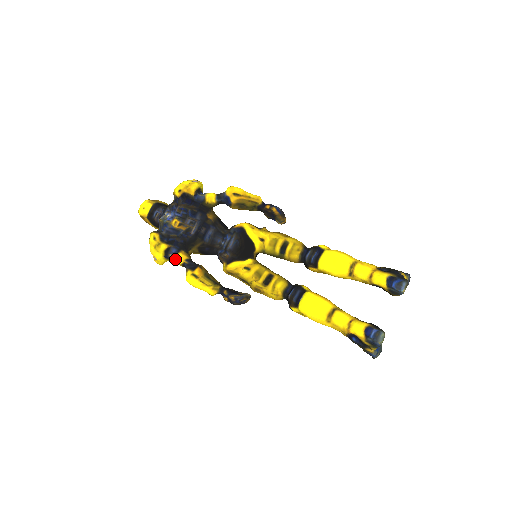
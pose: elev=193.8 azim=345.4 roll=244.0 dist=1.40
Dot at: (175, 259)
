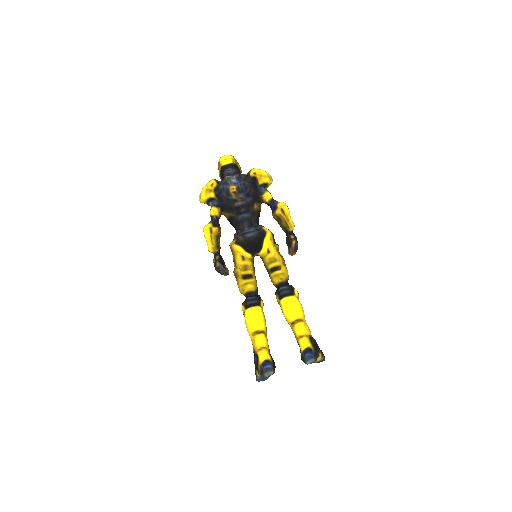
Dot at: (211, 208)
